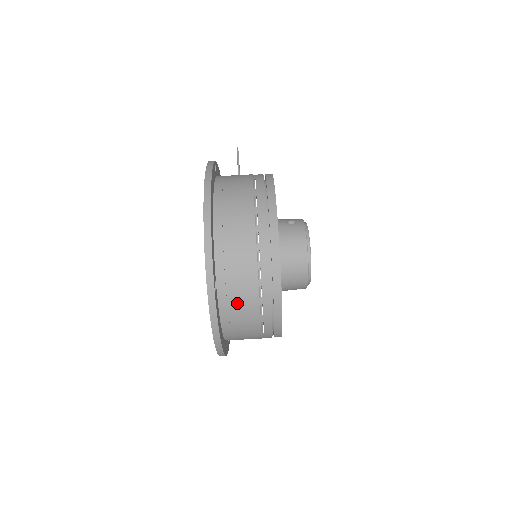
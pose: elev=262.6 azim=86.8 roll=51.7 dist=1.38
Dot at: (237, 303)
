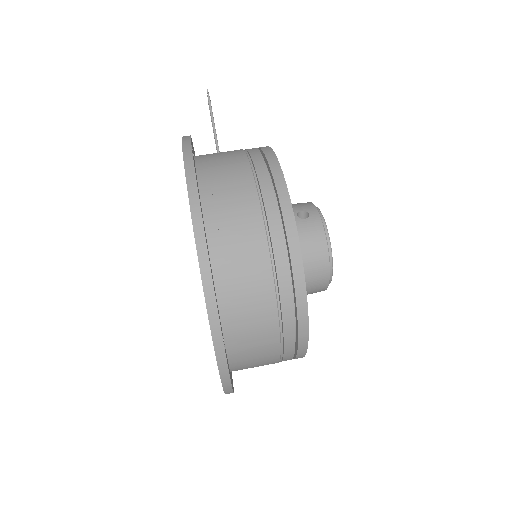
Dot at: (251, 350)
